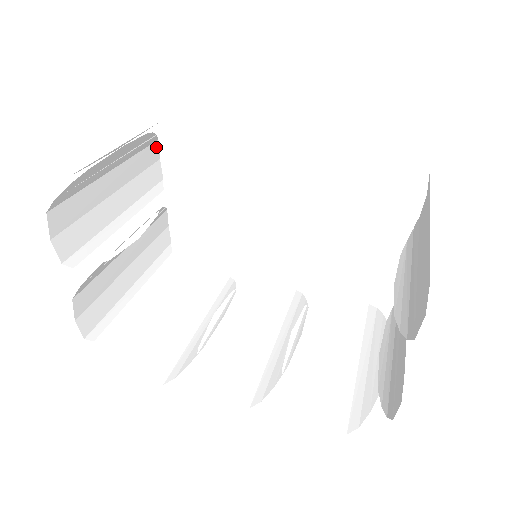
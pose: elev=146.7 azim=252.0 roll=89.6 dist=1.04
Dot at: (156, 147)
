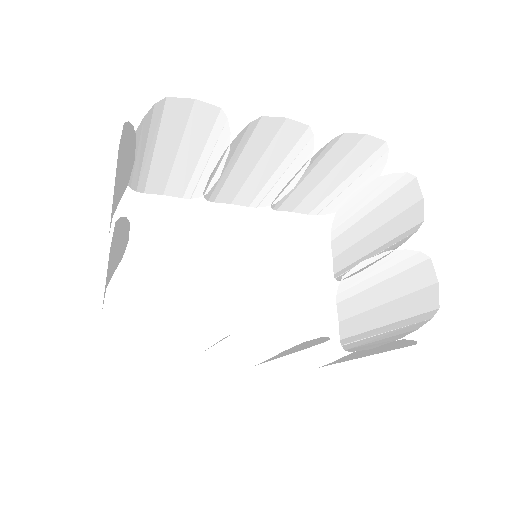
Dot at: occluded
